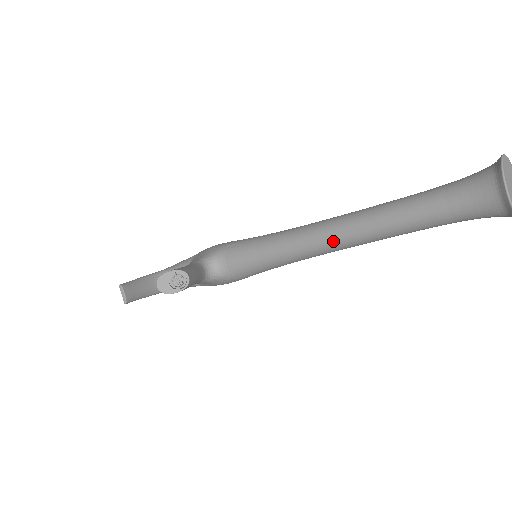
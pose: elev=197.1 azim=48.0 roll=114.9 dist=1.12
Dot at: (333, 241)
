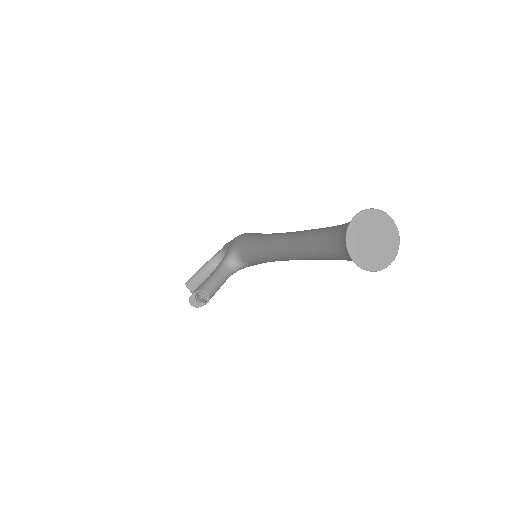
Dot at: (288, 258)
